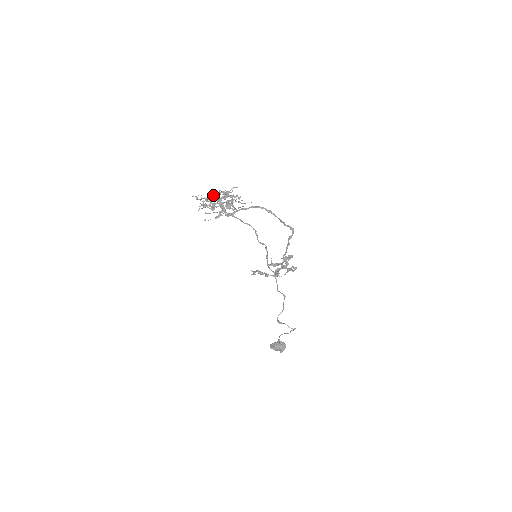
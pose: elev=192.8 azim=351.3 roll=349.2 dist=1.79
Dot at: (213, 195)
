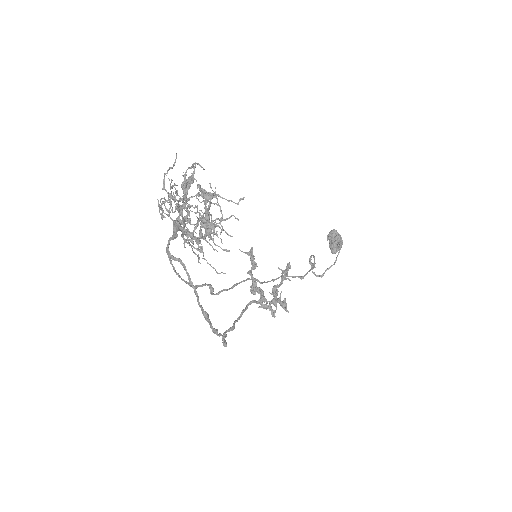
Dot at: (176, 205)
